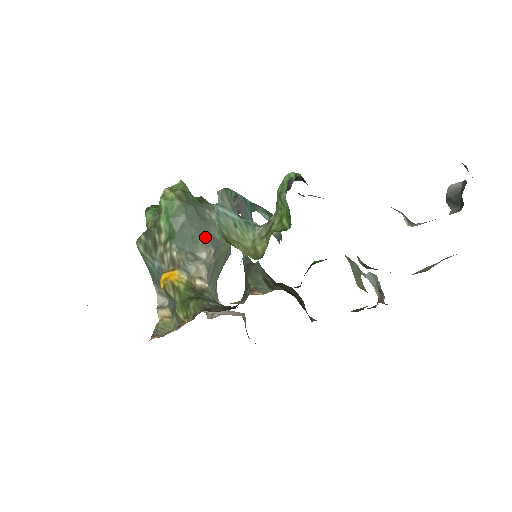
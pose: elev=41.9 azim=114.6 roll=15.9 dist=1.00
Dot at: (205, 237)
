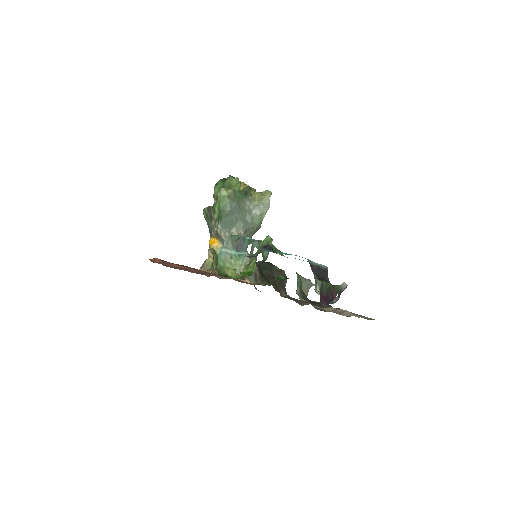
Dot at: (240, 223)
